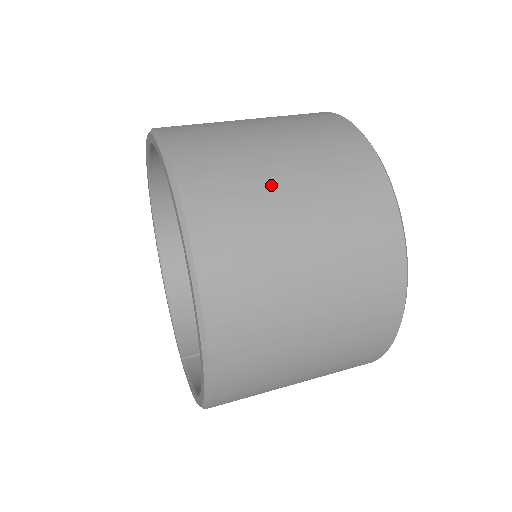
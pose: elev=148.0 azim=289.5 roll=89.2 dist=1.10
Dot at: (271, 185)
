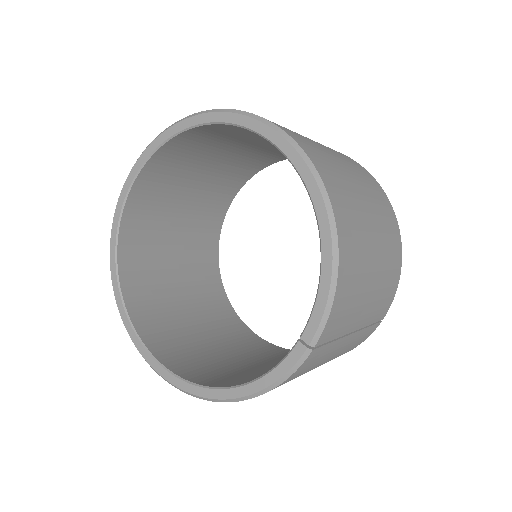
Dot at: occluded
